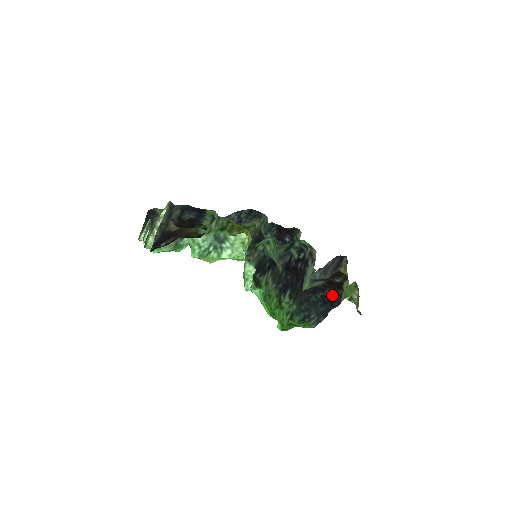
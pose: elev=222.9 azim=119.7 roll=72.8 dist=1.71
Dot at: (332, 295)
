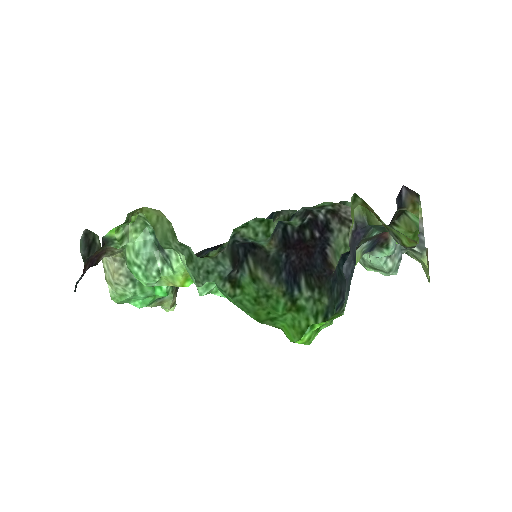
Dot at: (356, 246)
